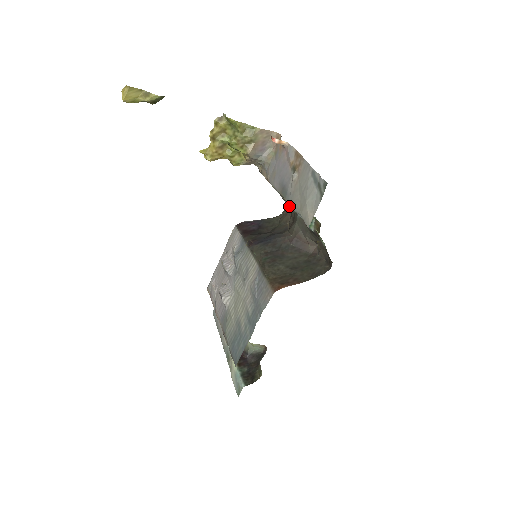
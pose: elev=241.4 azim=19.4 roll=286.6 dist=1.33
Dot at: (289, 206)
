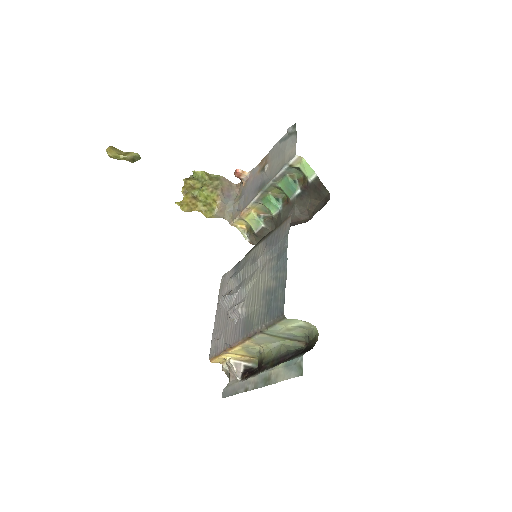
Dot at: (268, 232)
